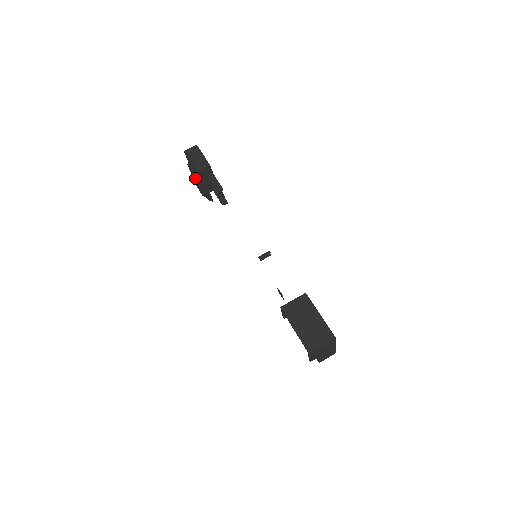
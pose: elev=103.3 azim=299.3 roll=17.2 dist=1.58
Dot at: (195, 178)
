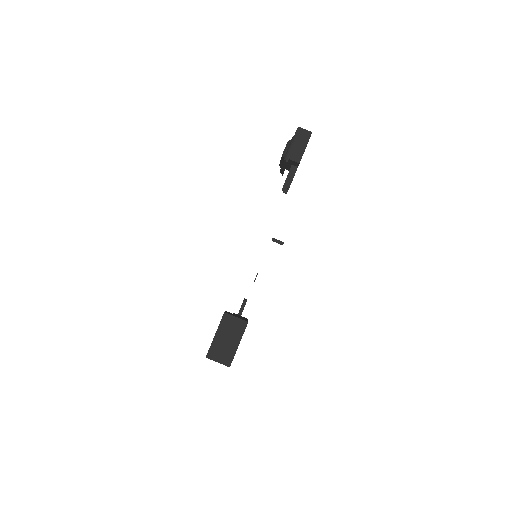
Dot at: (282, 157)
